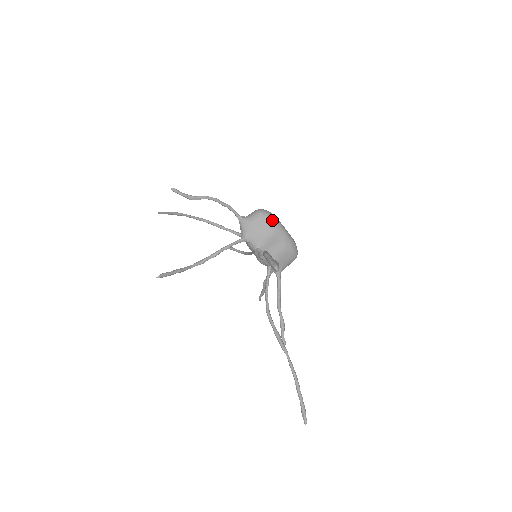
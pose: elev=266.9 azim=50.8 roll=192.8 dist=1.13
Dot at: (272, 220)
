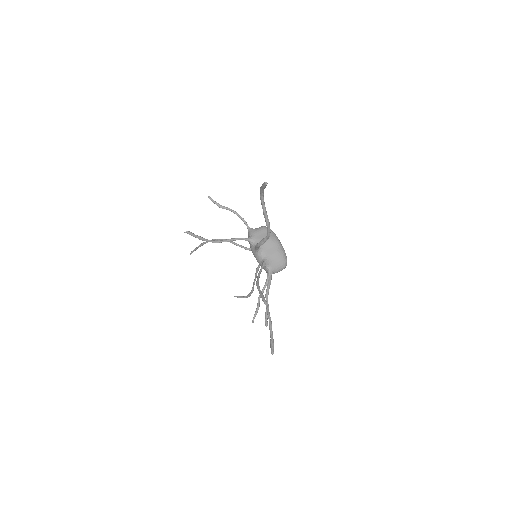
Dot at: (272, 232)
